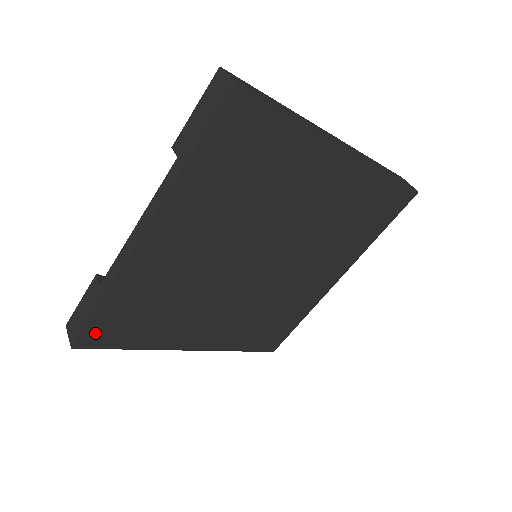
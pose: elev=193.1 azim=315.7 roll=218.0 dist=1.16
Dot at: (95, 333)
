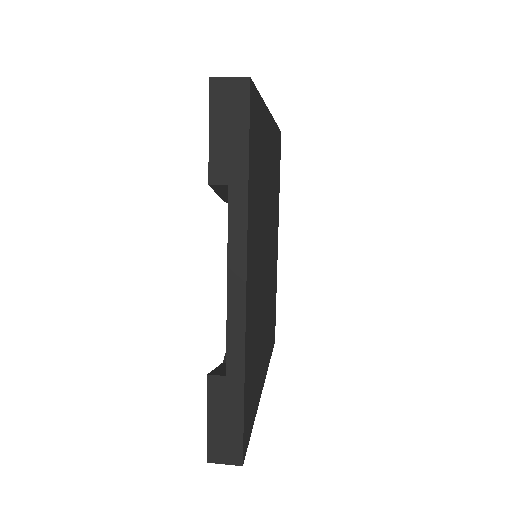
Dot at: (245, 429)
